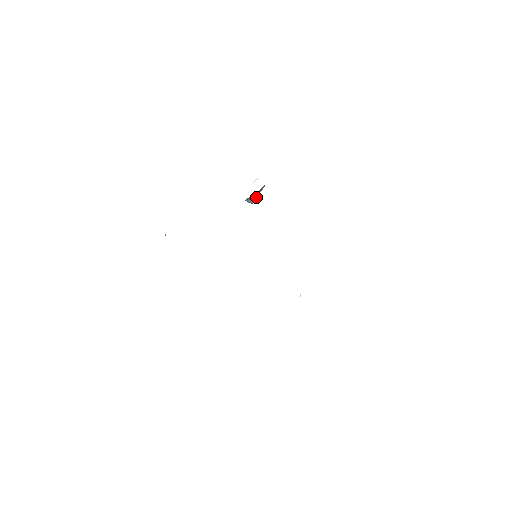
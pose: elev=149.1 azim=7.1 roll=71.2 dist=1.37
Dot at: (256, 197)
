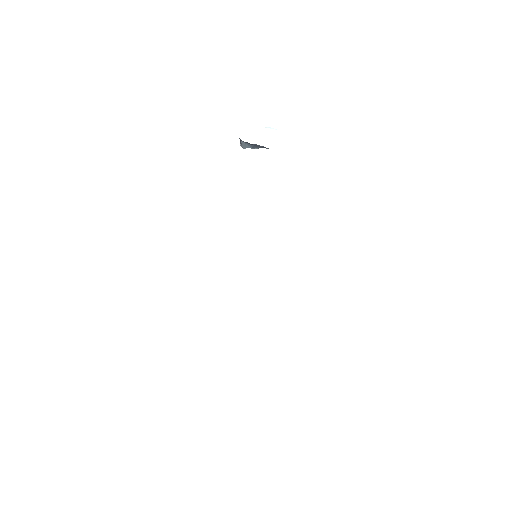
Dot at: (256, 148)
